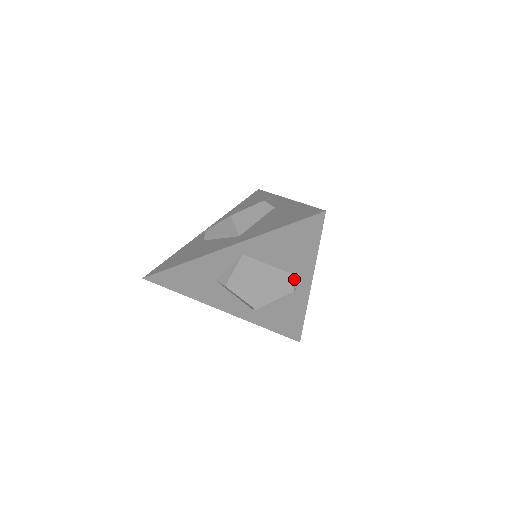
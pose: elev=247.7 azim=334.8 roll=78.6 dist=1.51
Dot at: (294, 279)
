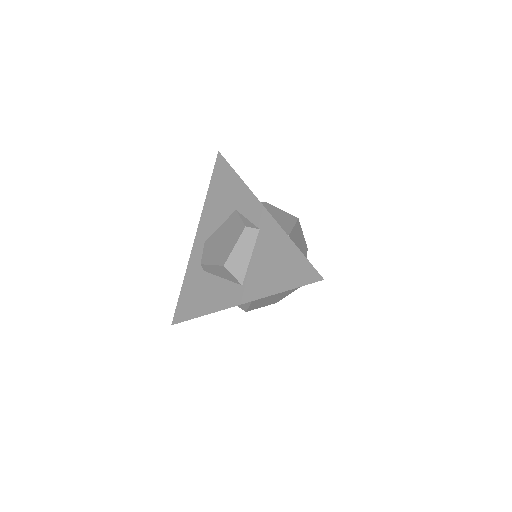
Dot at: occluded
